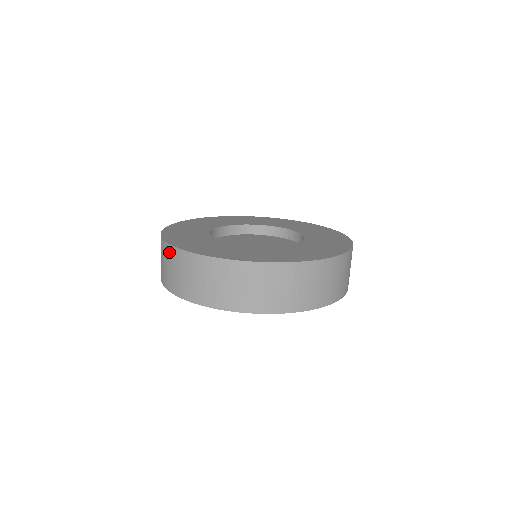
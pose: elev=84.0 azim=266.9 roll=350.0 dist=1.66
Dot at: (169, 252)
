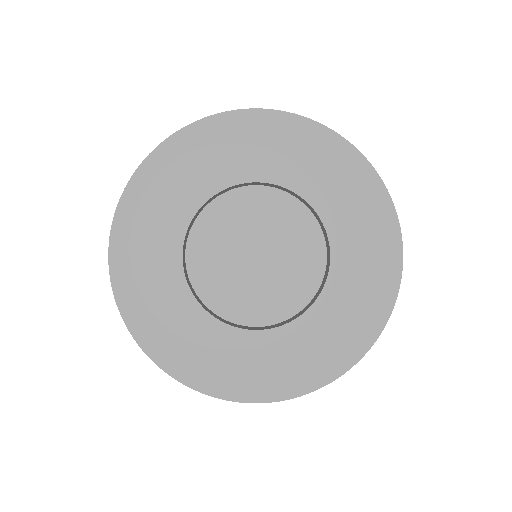
Dot at: occluded
